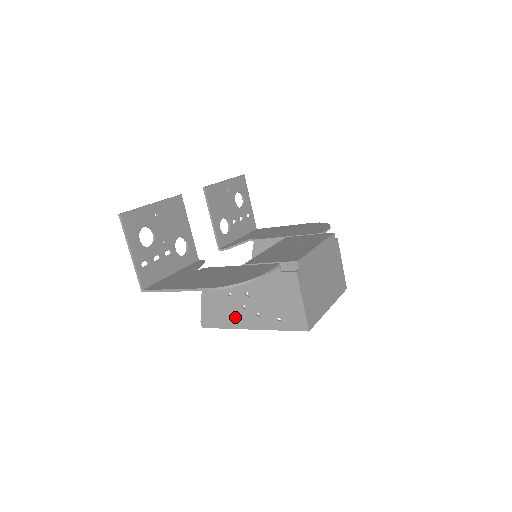
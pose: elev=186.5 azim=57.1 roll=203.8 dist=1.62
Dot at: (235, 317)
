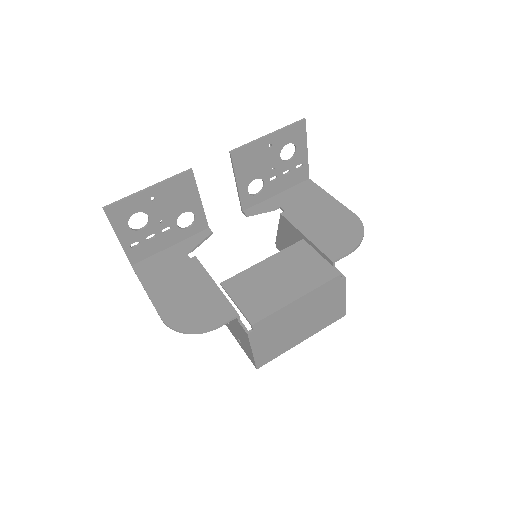
Dot at: occluded
